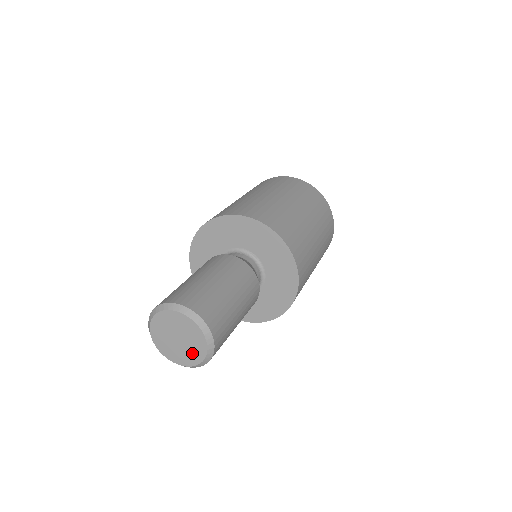
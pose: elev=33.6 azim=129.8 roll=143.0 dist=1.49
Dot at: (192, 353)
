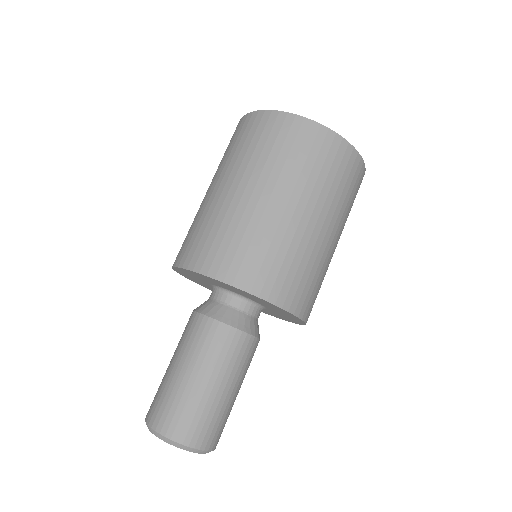
Dot at: occluded
